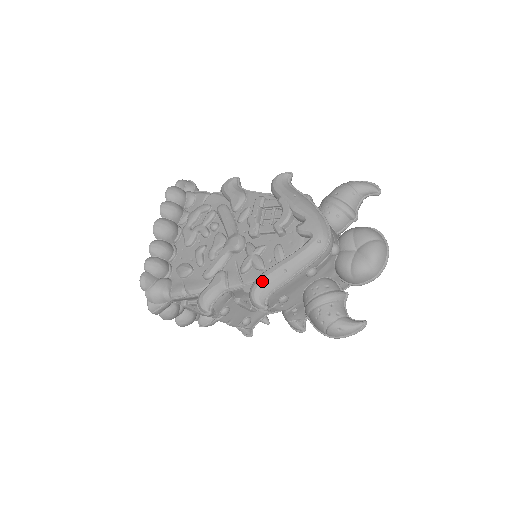
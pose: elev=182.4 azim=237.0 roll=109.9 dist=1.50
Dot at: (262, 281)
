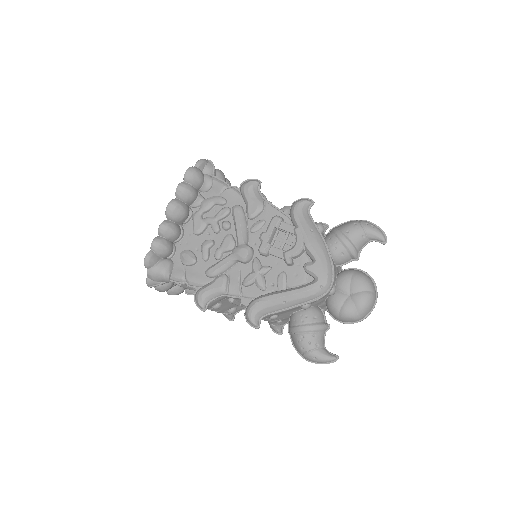
Dot at: (261, 304)
